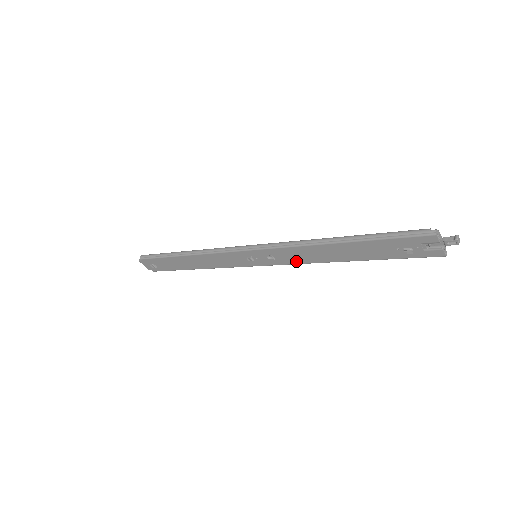
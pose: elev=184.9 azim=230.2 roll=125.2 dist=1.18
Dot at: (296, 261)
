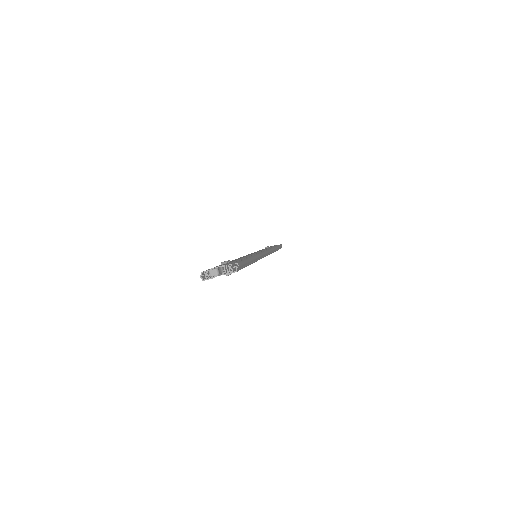
Dot at: occluded
